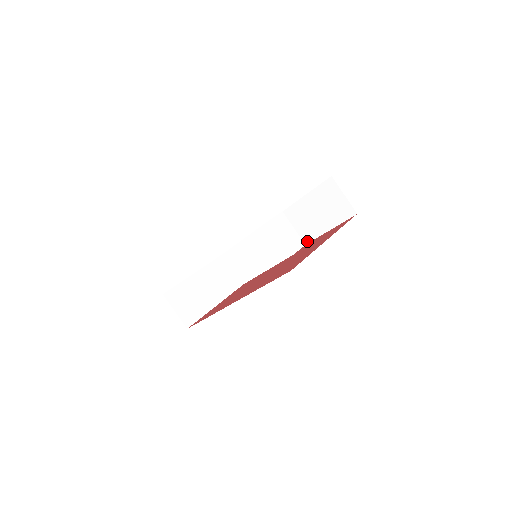
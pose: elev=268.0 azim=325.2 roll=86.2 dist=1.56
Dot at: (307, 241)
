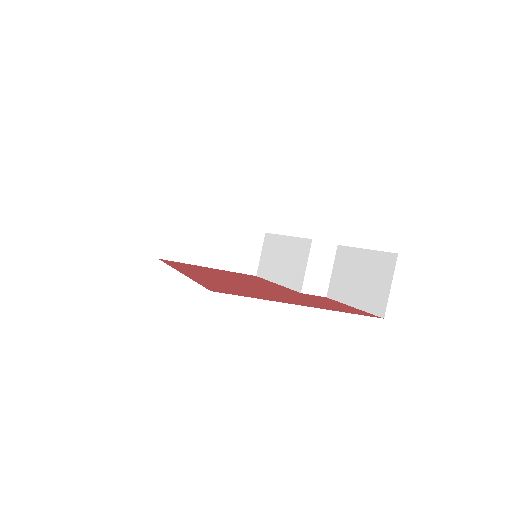
Dot at: (330, 295)
